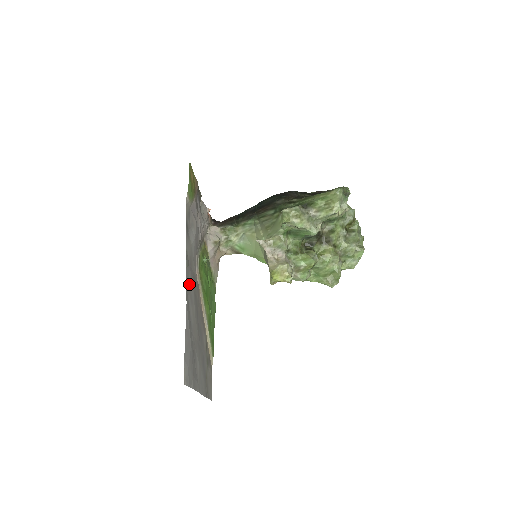
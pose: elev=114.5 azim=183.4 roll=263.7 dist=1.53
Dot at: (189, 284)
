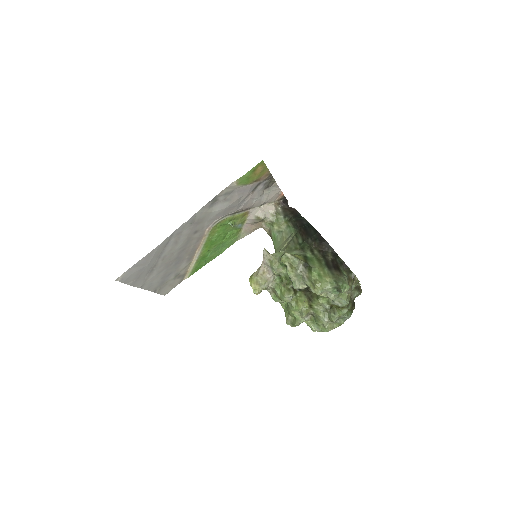
Dot at: (181, 233)
